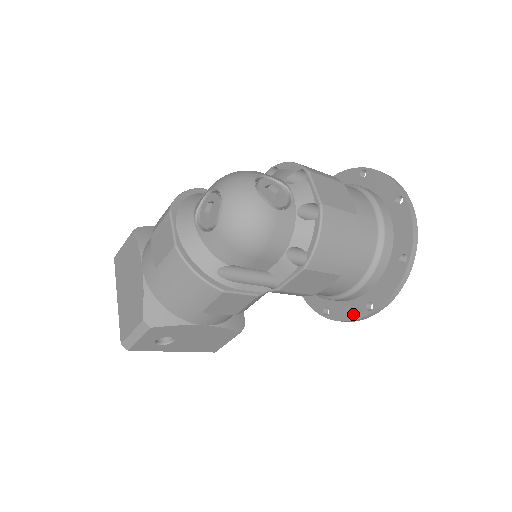
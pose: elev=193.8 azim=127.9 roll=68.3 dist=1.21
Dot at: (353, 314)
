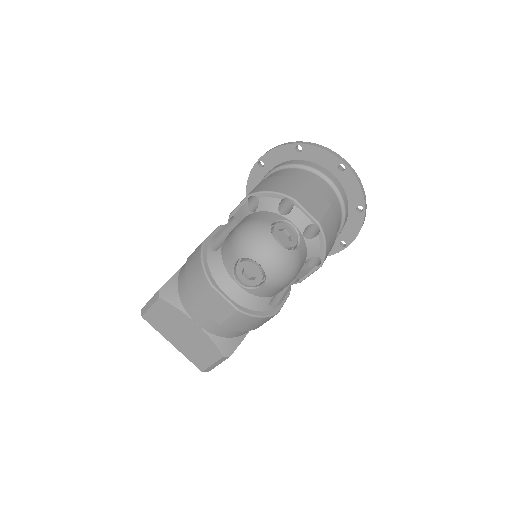
Dot at: (331, 251)
